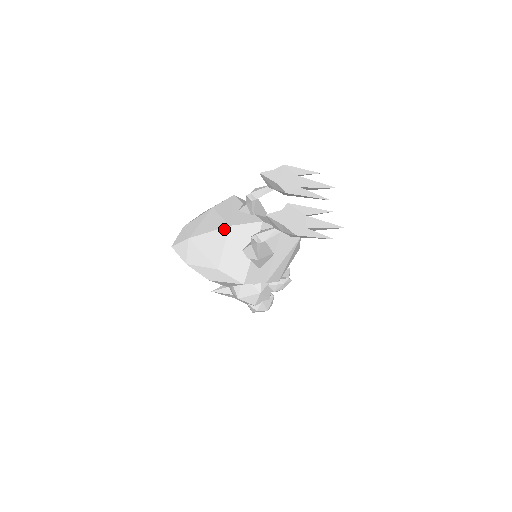
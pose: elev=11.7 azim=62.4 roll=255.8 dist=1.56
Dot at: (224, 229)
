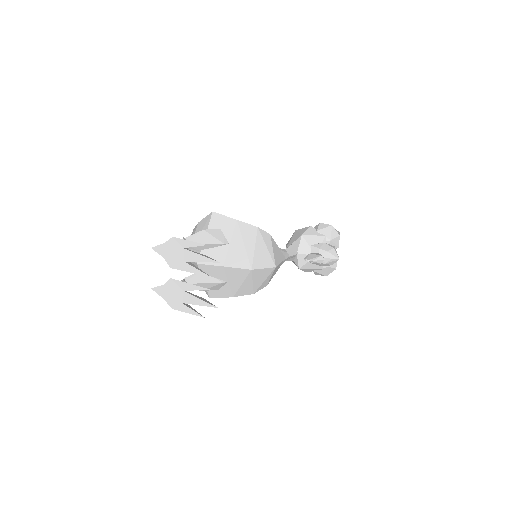
Dot at: occluded
